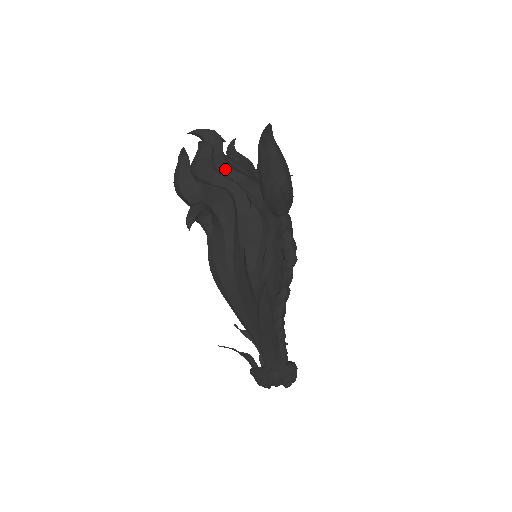
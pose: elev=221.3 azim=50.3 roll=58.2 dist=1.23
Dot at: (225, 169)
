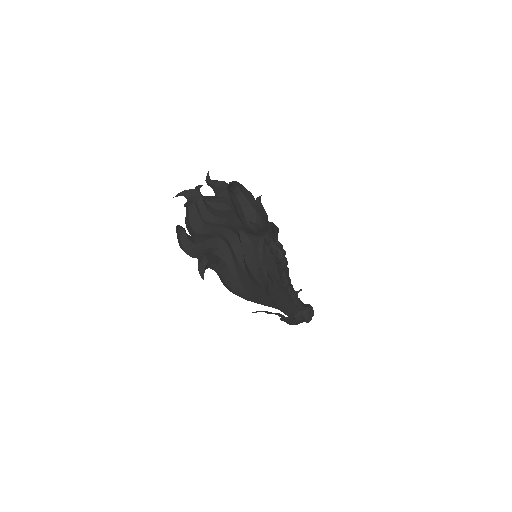
Dot at: (211, 218)
